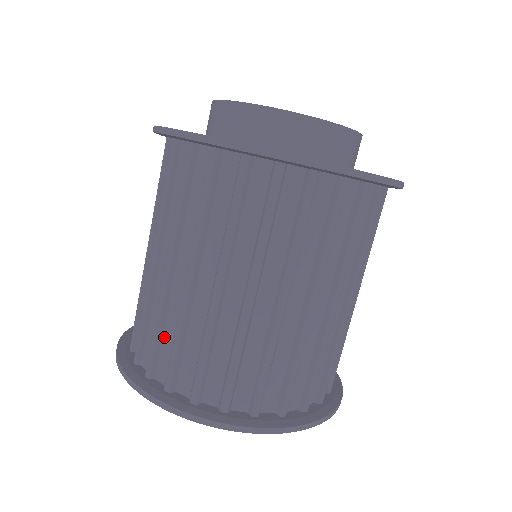
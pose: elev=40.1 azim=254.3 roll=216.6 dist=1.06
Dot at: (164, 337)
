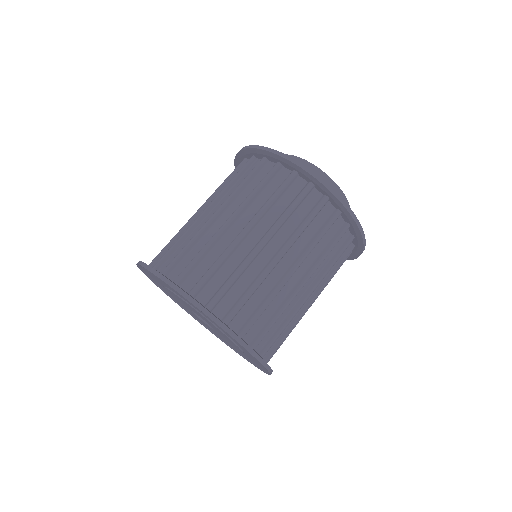
Dot at: (218, 273)
